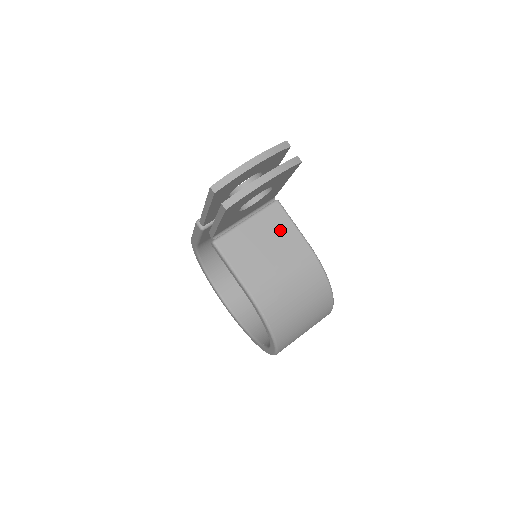
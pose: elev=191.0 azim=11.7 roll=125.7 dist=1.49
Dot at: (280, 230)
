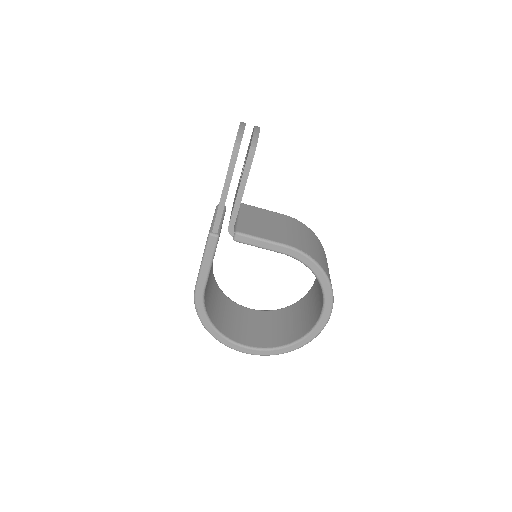
Dot at: (262, 214)
